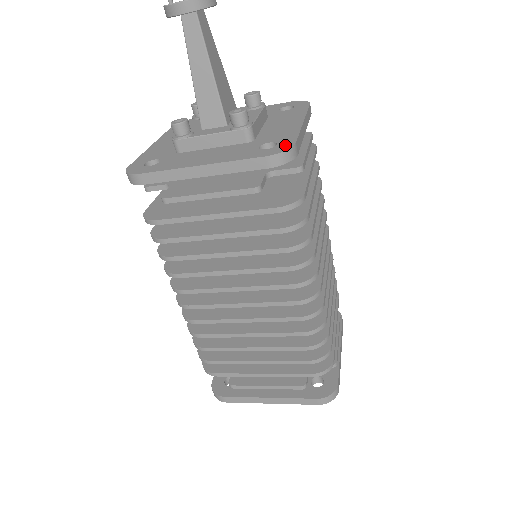
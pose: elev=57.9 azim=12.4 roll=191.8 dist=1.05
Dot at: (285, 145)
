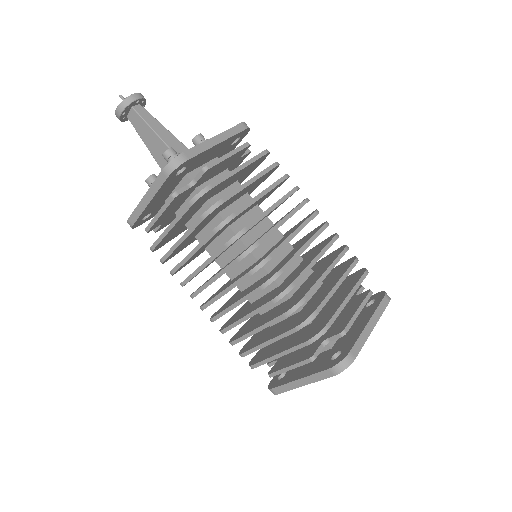
Dot at: occluded
